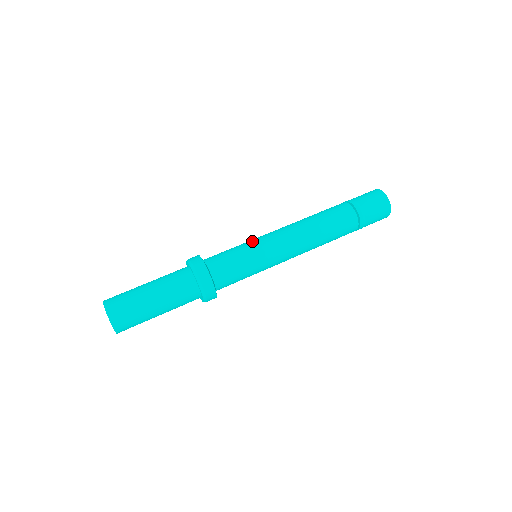
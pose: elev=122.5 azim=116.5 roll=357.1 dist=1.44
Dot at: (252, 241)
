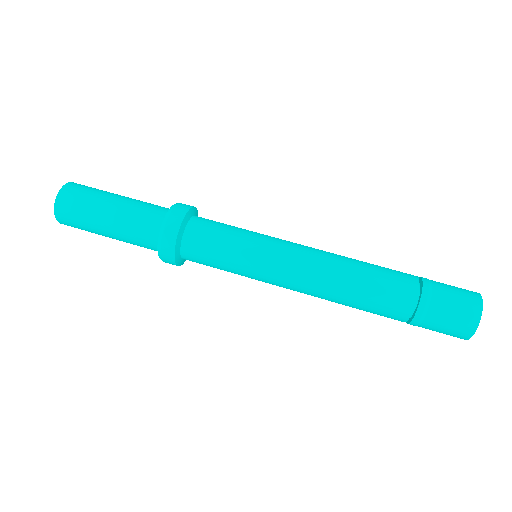
Dot at: (258, 240)
